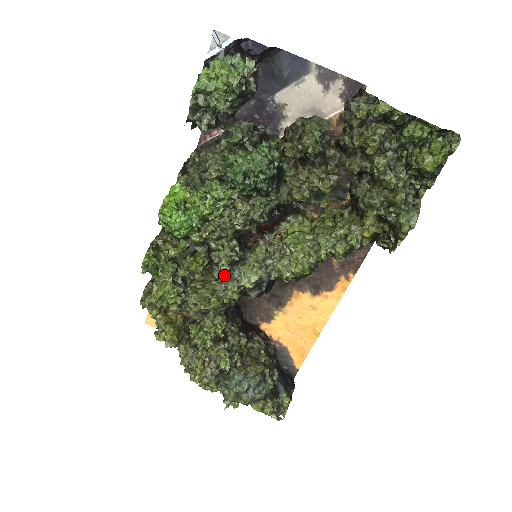
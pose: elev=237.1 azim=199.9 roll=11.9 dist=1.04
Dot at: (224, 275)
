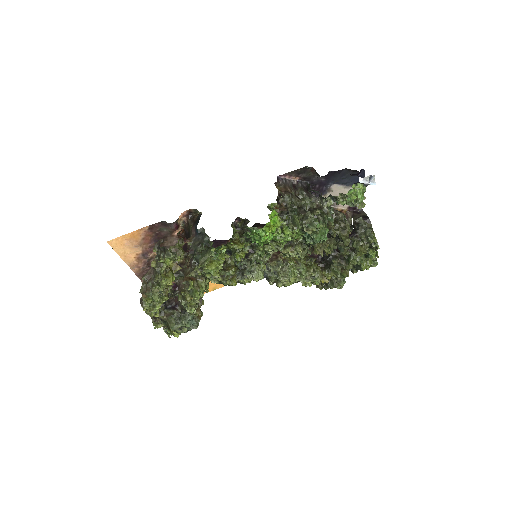
Dot at: (240, 264)
